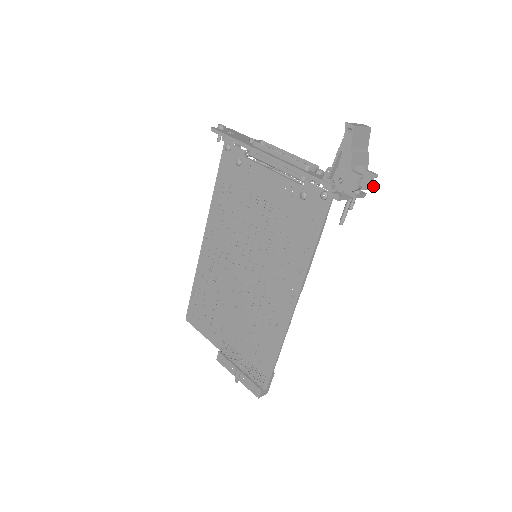
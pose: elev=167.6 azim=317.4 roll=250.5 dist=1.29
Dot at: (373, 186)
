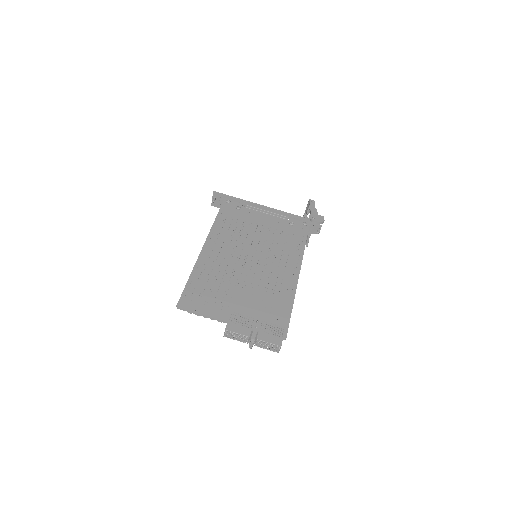
Dot at: occluded
